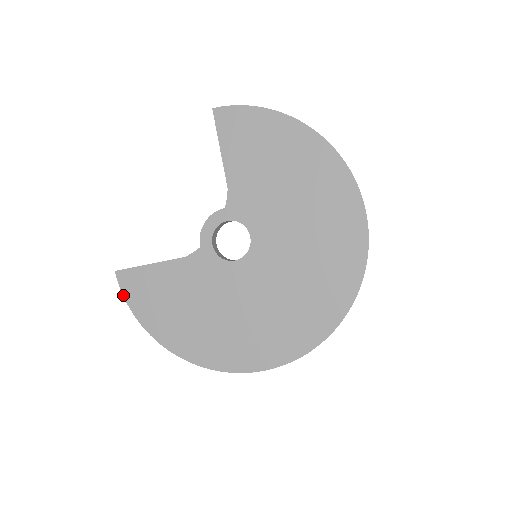
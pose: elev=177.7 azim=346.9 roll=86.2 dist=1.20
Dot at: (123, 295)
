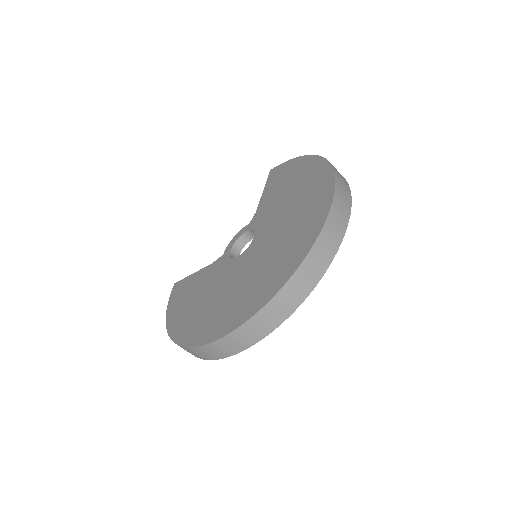
Dot at: (169, 298)
